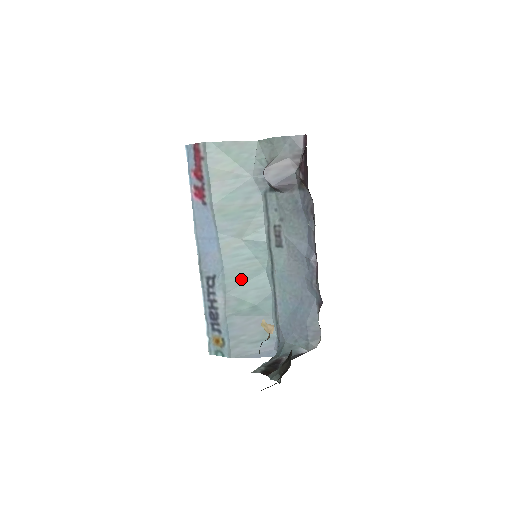
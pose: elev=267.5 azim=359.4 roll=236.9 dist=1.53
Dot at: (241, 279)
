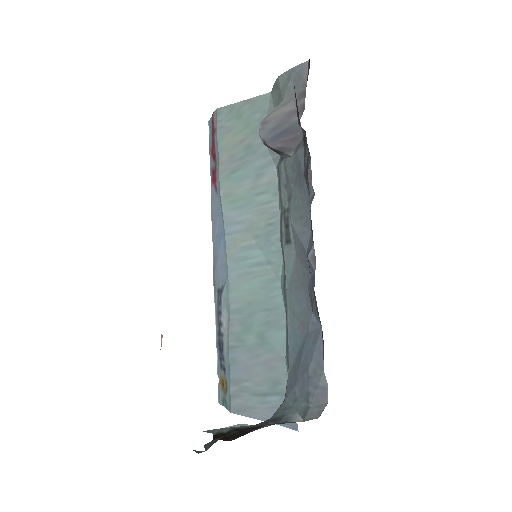
Dot at: (248, 294)
